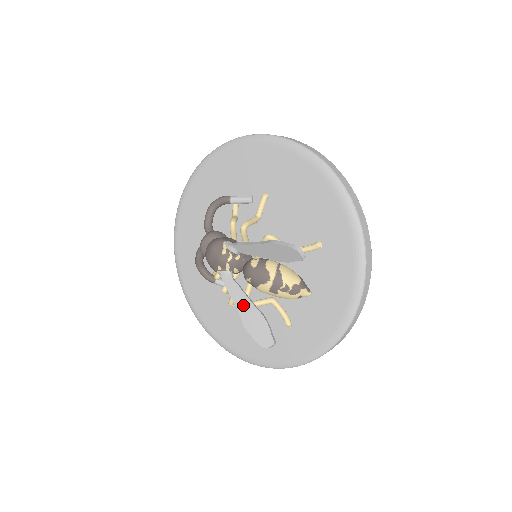
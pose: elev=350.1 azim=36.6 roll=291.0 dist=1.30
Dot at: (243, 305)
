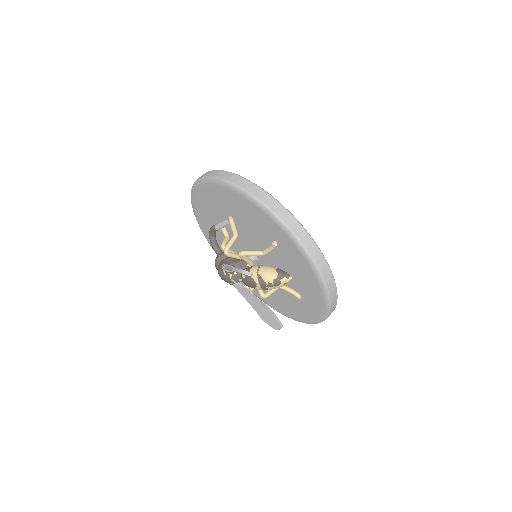
Dot at: (254, 304)
